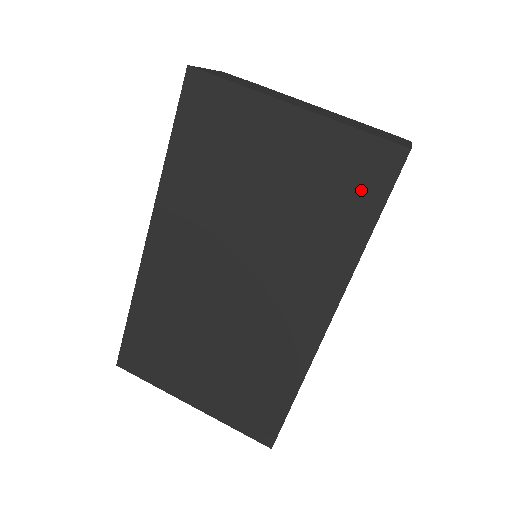
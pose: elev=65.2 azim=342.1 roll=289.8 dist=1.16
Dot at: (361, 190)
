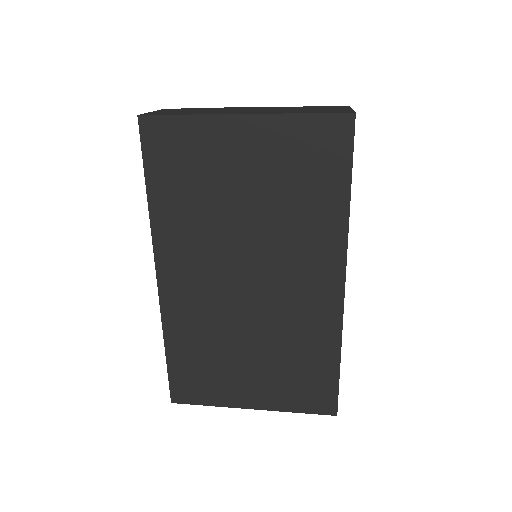
Dot at: (327, 163)
